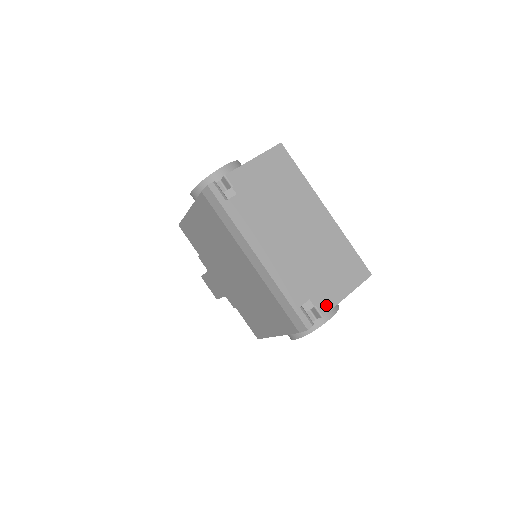
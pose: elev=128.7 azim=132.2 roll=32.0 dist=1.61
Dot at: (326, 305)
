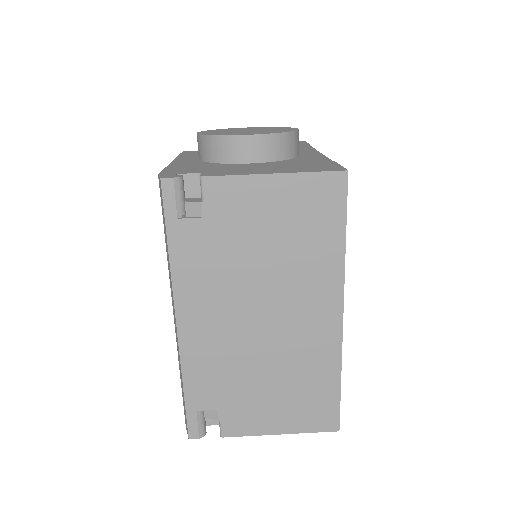
Dot at: (237, 428)
